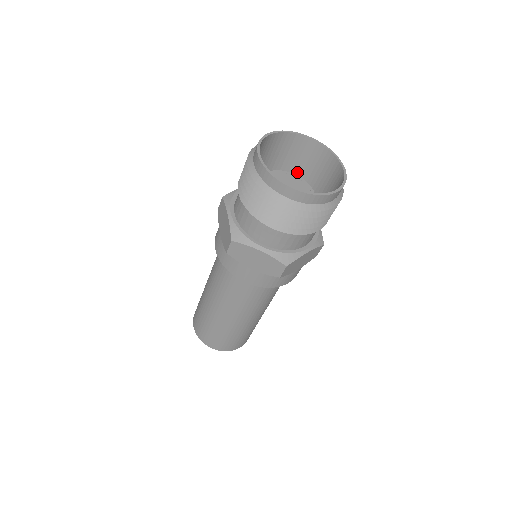
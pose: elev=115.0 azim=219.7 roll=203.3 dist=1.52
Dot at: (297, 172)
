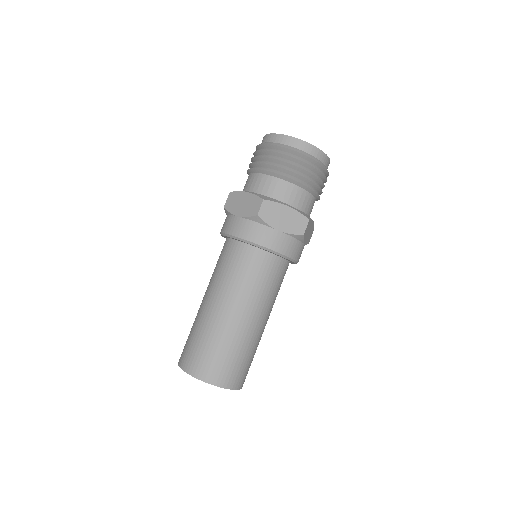
Dot at: occluded
